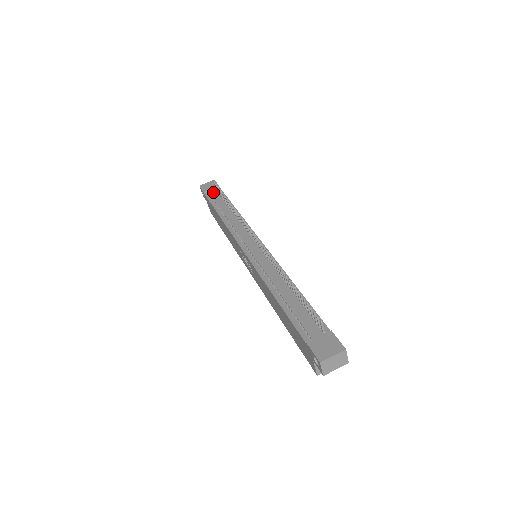
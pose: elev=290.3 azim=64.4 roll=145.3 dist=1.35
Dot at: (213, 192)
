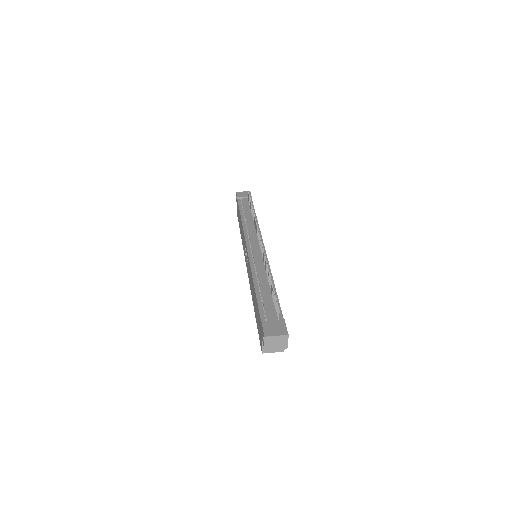
Dot at: (245, 200)
